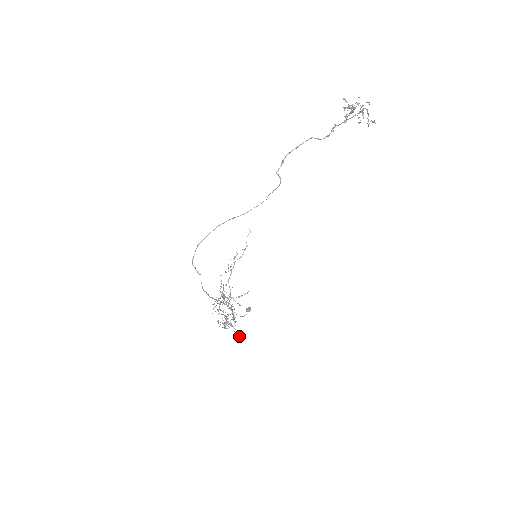
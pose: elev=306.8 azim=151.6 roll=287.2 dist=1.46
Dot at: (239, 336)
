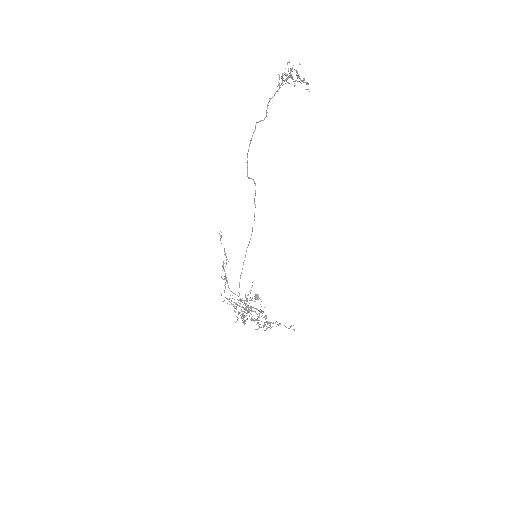
Dot at: (285, 326)
